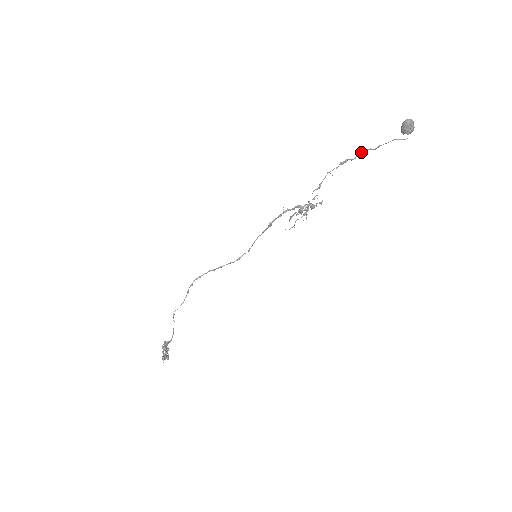
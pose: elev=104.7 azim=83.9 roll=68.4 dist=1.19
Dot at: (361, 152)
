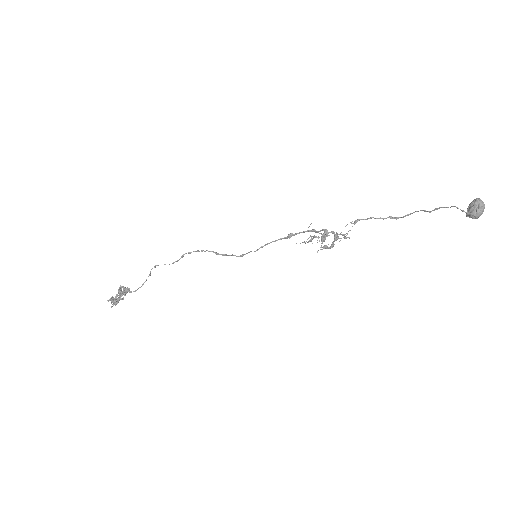
Dot at: (415, 211)
